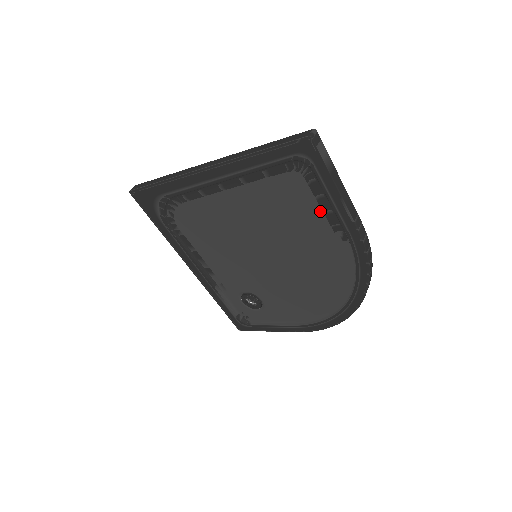
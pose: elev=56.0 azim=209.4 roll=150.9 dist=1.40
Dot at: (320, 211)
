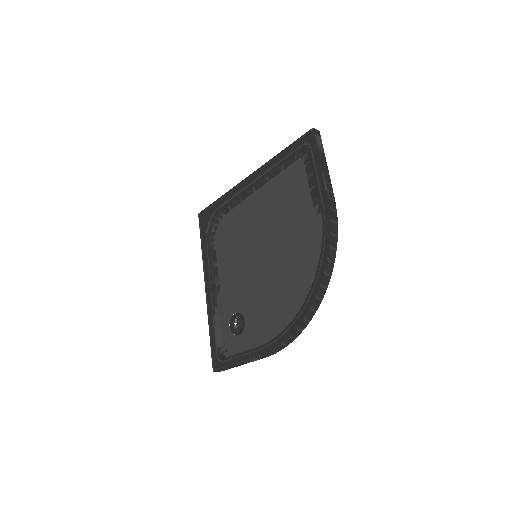
Dot at: (308, 189)
